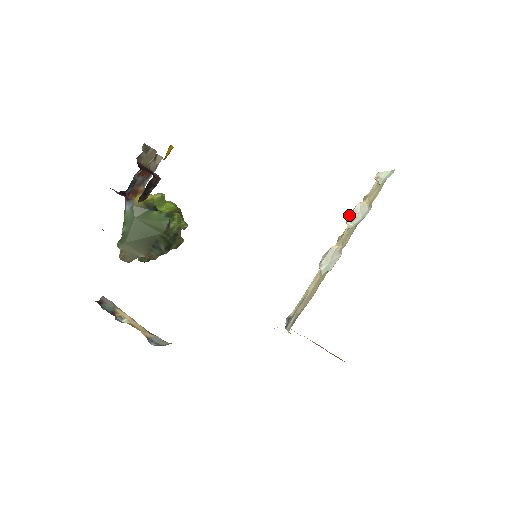
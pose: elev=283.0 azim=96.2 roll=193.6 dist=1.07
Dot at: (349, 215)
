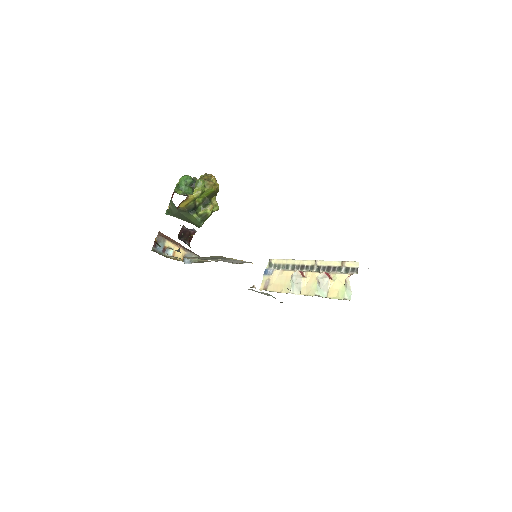
Dot at: (321, 274)
